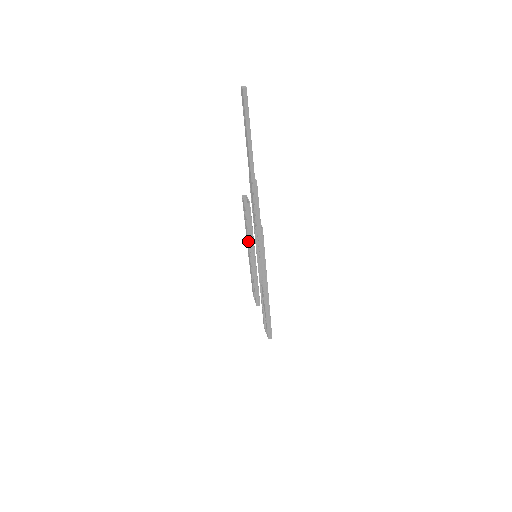
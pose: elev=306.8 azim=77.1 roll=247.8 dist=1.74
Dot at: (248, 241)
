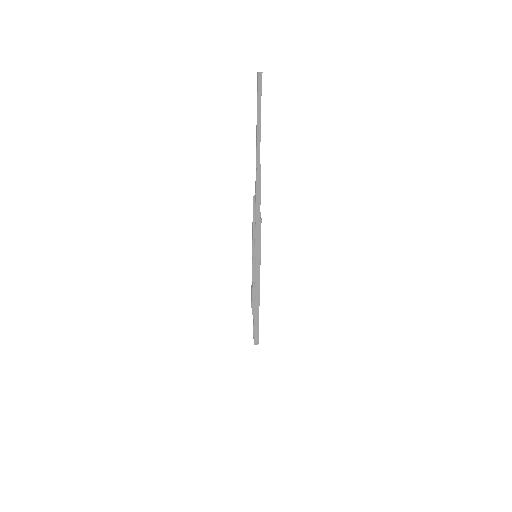
Dot at: (252, 242)
